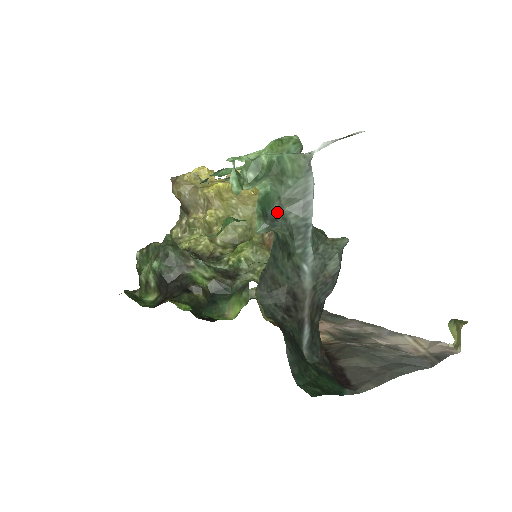
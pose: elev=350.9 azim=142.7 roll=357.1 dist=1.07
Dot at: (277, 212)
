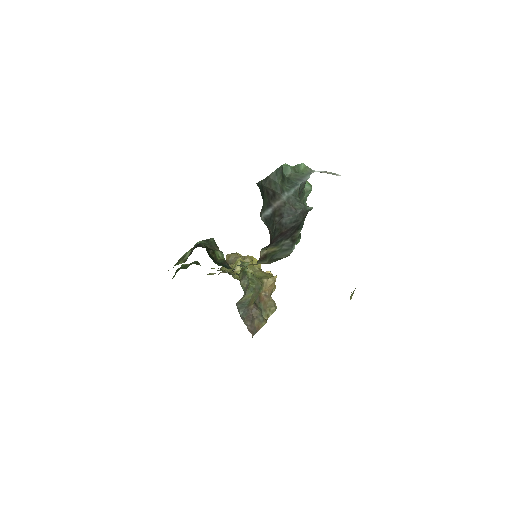
Dot at: occluded
